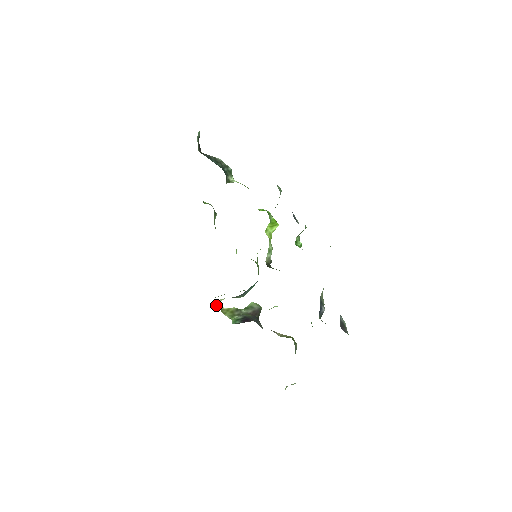
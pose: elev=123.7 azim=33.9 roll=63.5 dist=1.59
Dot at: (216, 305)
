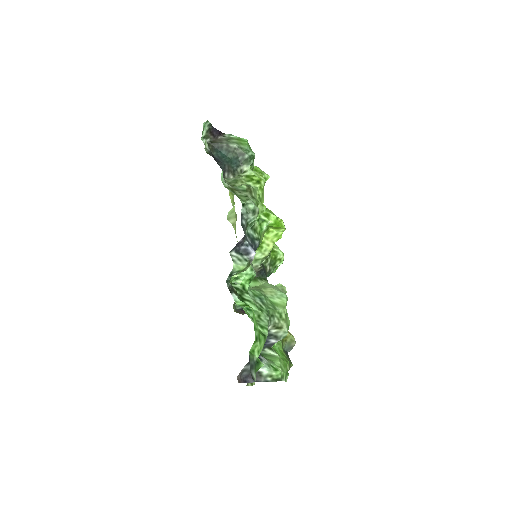
Dot at: occluded
